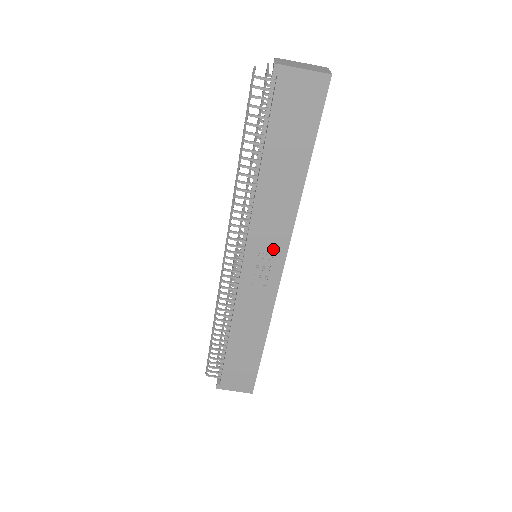
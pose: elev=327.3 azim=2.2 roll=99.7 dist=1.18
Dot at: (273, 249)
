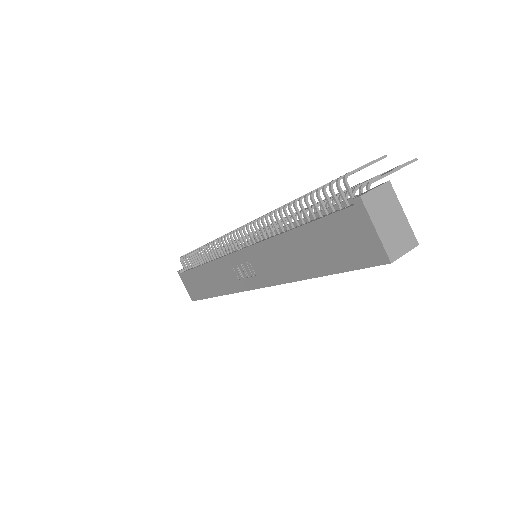
Dot at: (258, 273)
